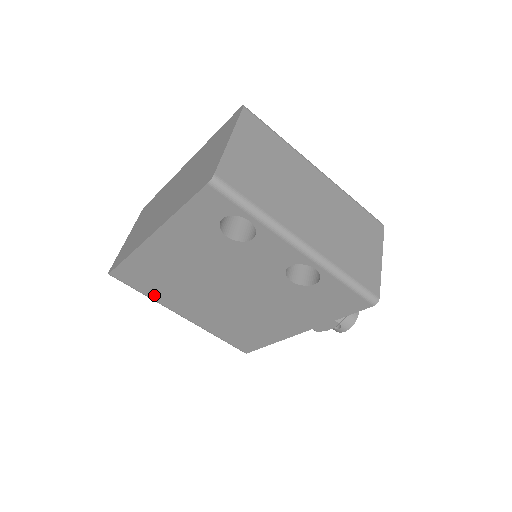
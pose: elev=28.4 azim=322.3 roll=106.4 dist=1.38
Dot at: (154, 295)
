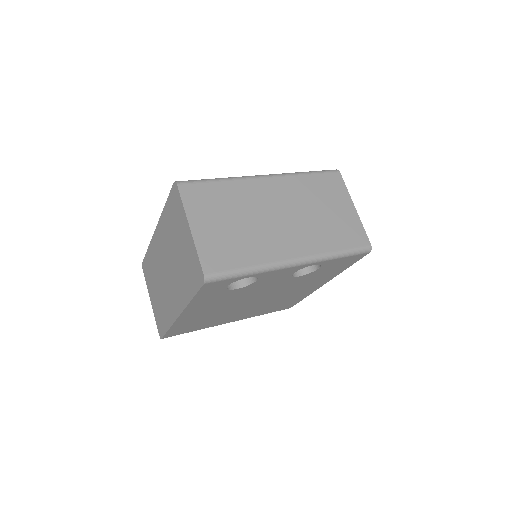
Dot at: (202, 328)
